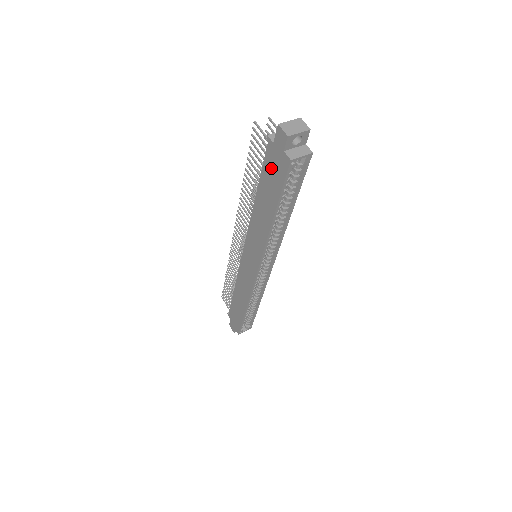
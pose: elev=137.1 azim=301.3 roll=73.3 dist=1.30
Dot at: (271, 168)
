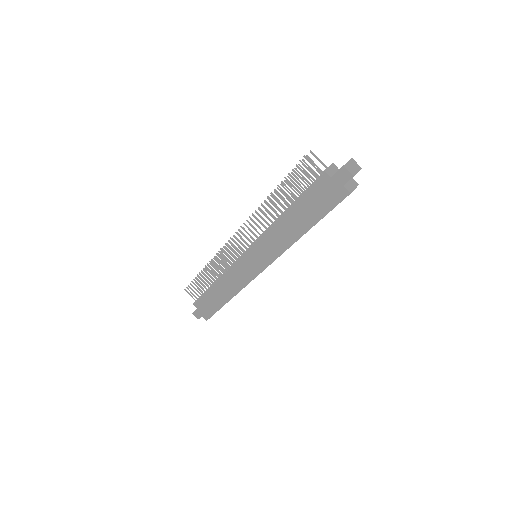
Dot at: (320, 195)
